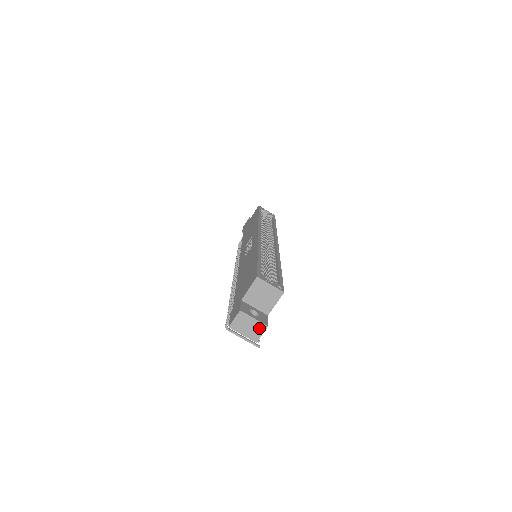
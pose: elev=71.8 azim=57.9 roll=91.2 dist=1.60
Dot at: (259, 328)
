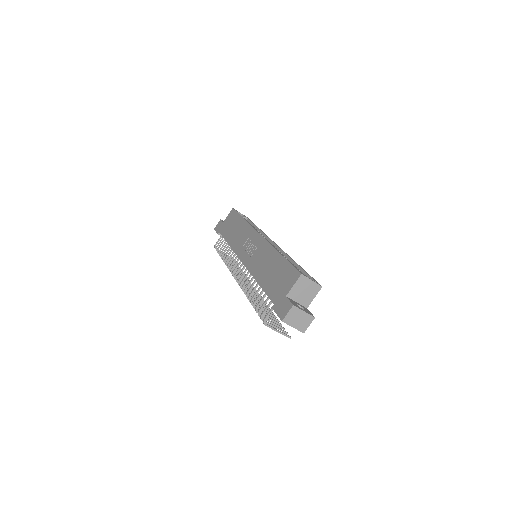
Dot at: (307, 320)
